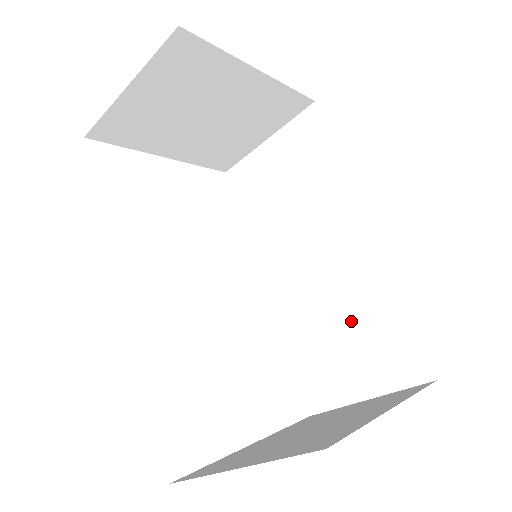
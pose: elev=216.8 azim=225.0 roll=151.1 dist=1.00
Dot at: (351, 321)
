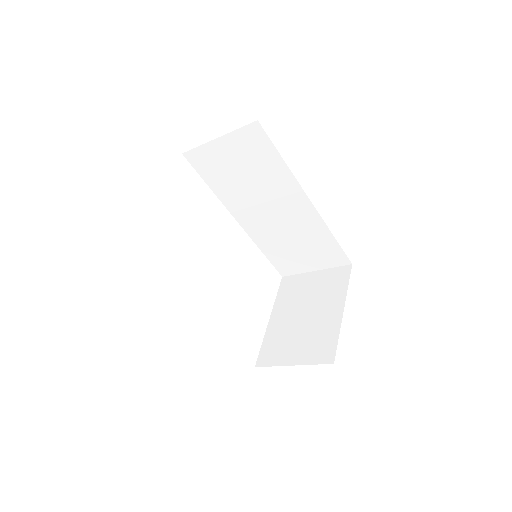
Dot at: (303, 242)
